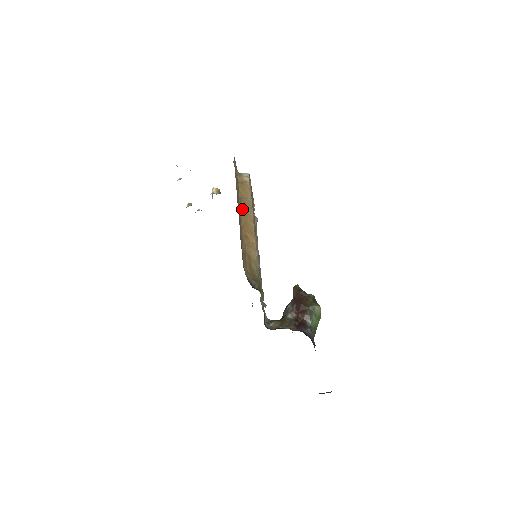
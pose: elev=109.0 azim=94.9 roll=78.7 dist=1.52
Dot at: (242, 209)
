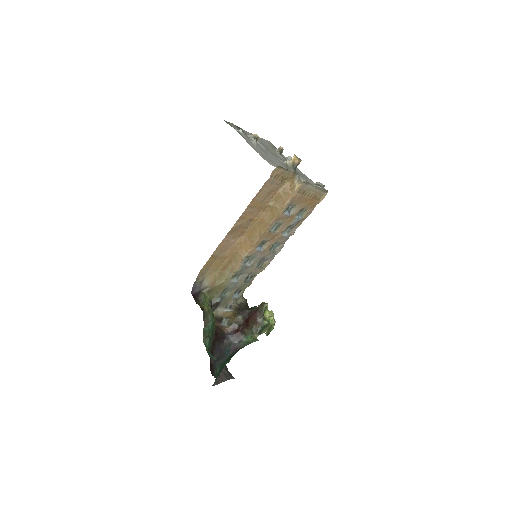
Dot at: (262, 215)
